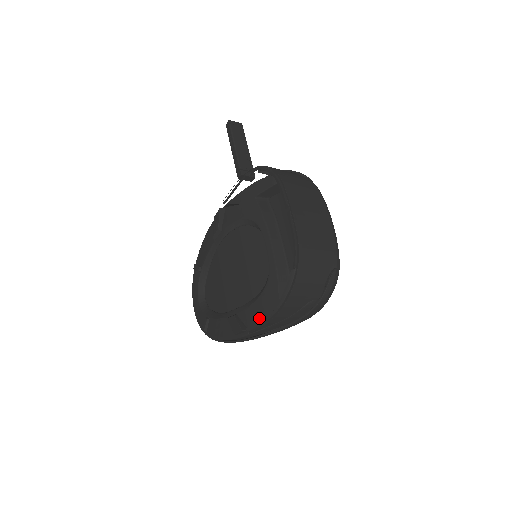
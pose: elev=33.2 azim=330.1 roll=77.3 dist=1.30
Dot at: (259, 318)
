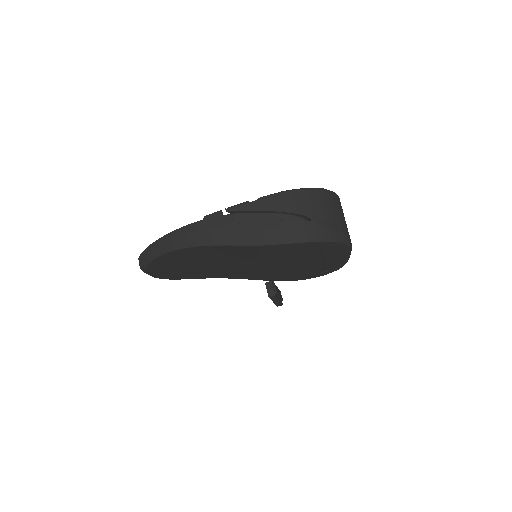
Dot at: occluded
